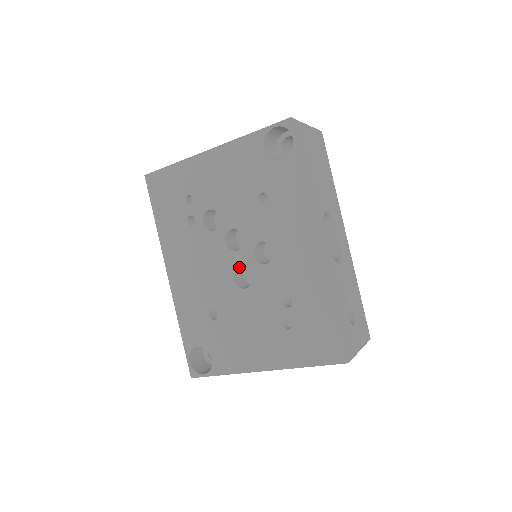
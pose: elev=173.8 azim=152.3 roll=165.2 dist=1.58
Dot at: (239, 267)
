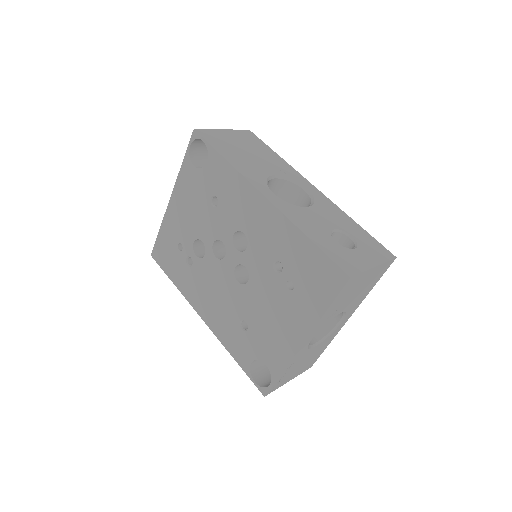
Dot at: (234, 268)
